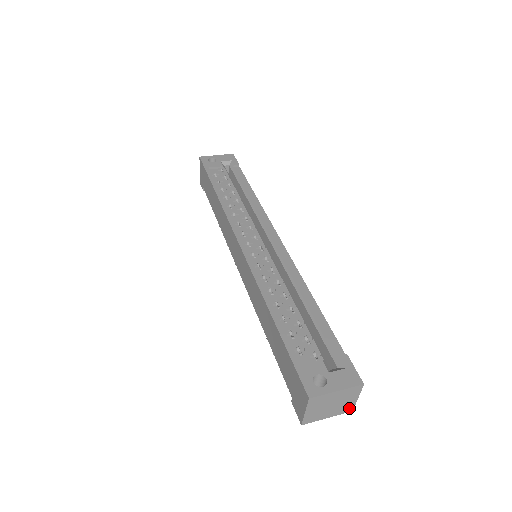
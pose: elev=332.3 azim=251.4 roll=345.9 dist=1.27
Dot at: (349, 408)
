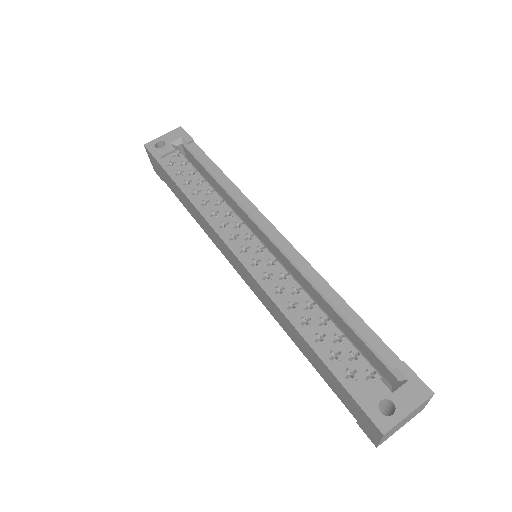
Dot at: (419, 411)
